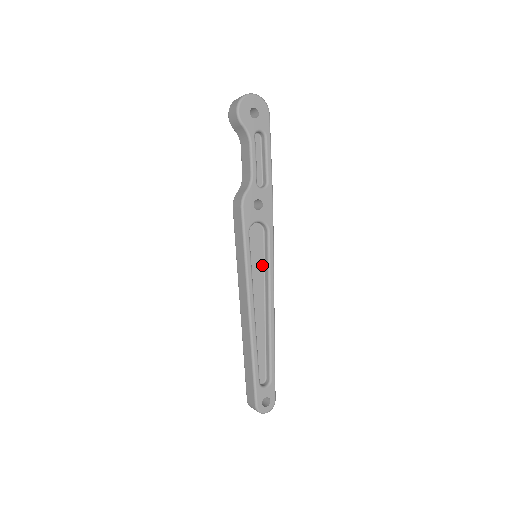
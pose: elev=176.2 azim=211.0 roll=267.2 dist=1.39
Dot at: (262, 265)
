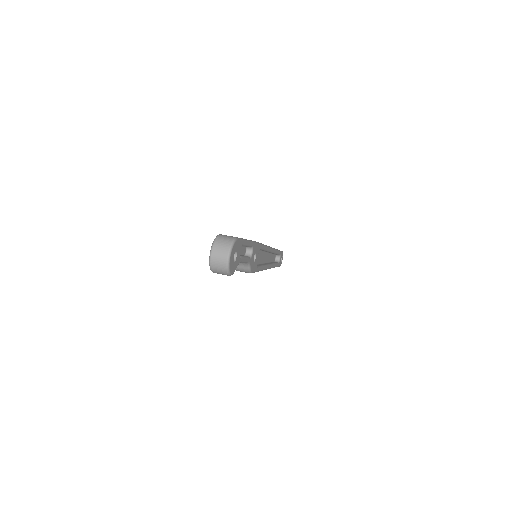
Dot at: (260, 252)
